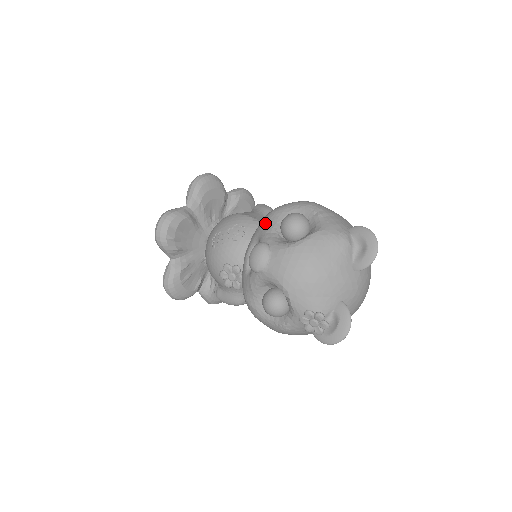
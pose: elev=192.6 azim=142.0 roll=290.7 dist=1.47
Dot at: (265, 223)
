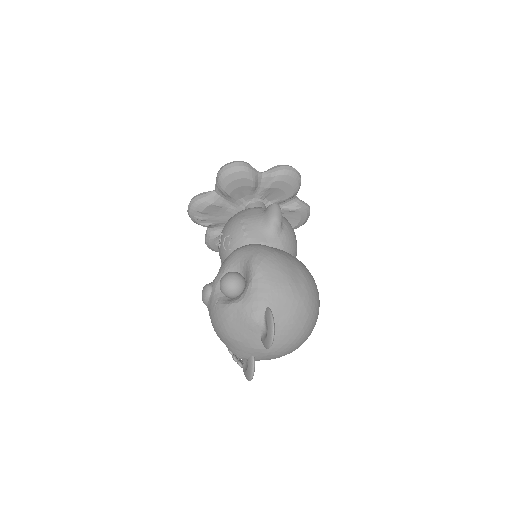
Dot at: (224, 263)
